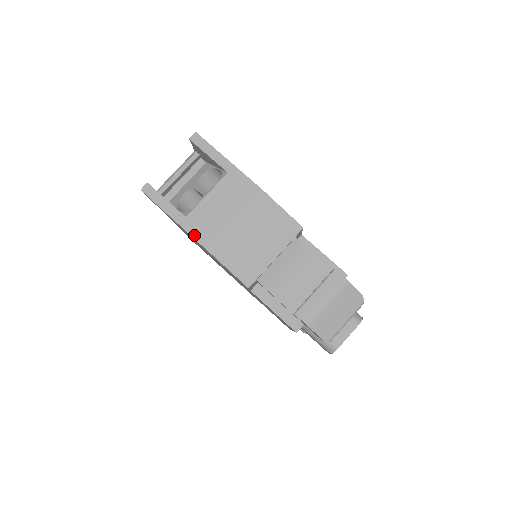
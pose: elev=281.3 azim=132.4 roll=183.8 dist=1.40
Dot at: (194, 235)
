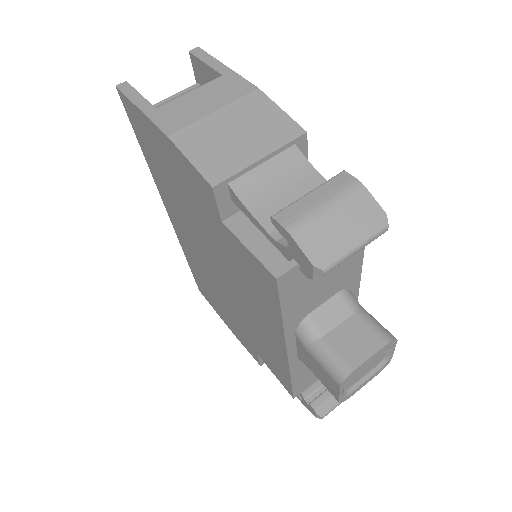
Dot at: (159, 124)
